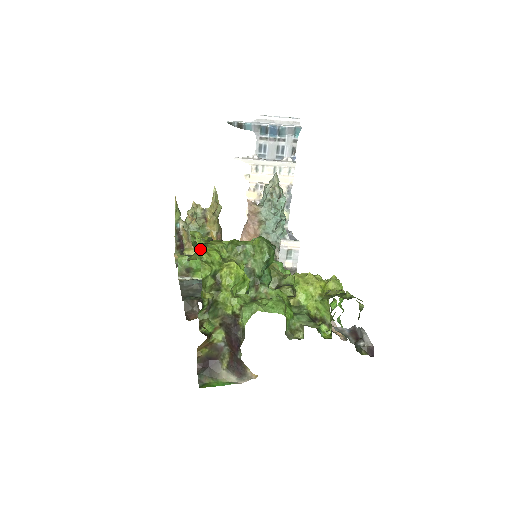
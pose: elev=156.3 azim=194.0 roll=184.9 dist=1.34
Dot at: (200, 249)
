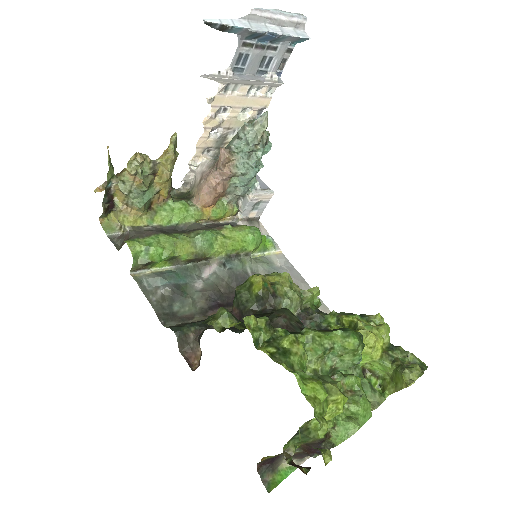
Dot at: (305, 394)
